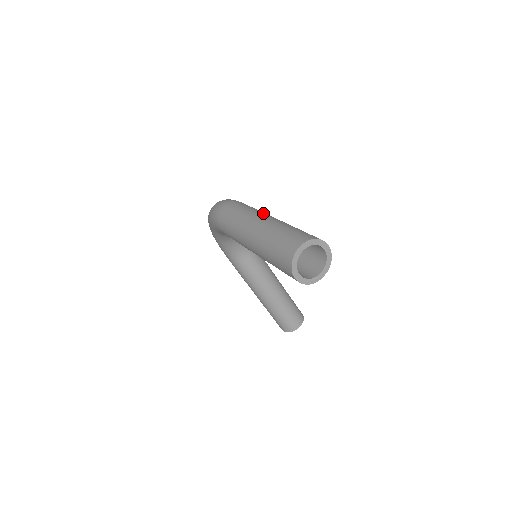
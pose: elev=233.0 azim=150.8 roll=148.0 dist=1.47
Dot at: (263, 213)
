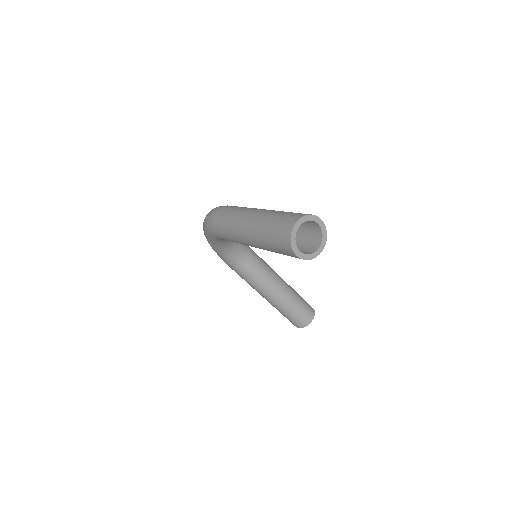
Dot at: (254, 208)
